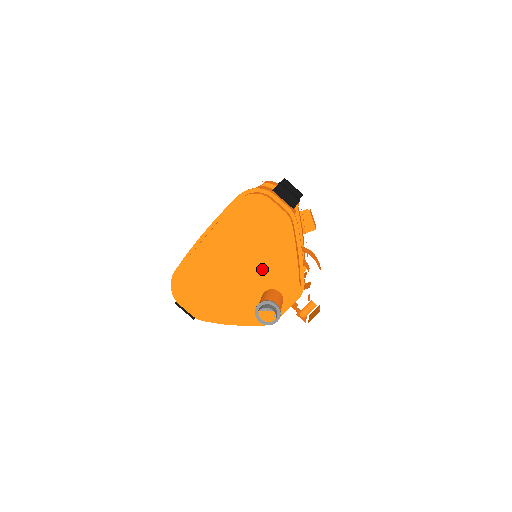
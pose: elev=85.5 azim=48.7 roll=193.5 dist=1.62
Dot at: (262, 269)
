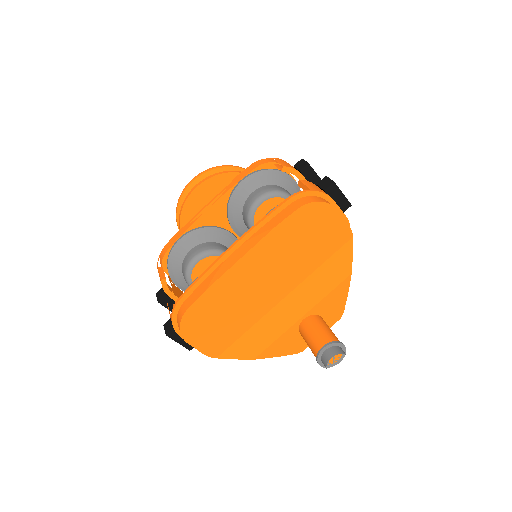
Dot at: (306, 293)
